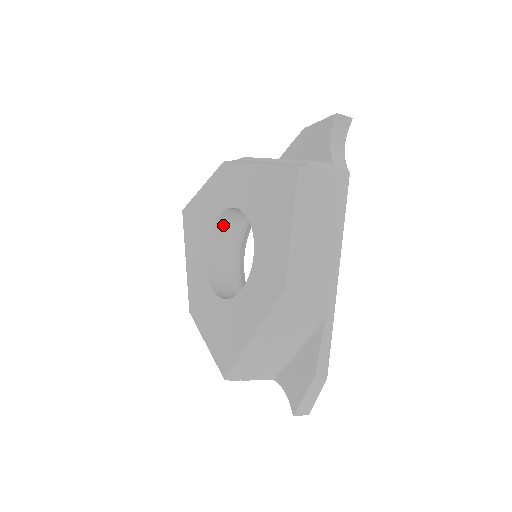
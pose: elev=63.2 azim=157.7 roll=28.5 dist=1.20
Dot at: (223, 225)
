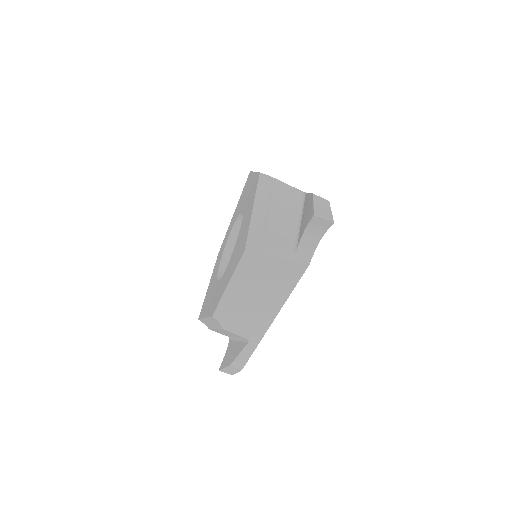
Dot at: occluded
